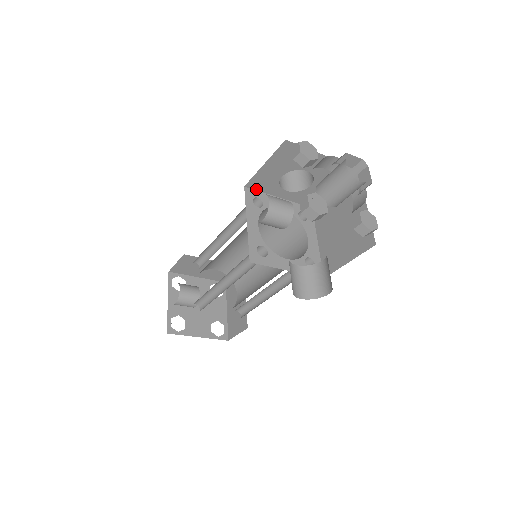
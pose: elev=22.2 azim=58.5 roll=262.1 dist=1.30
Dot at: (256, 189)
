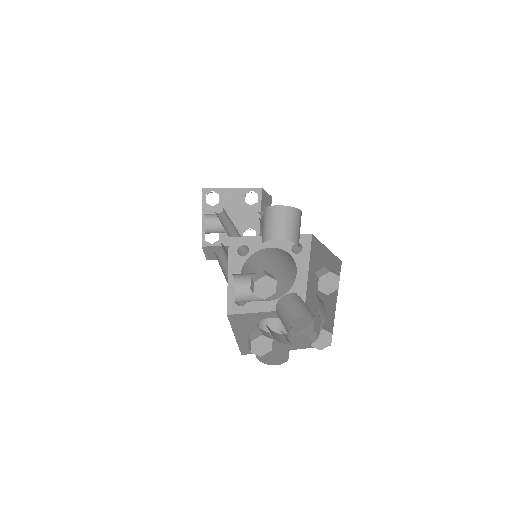
Dot at: occluded
